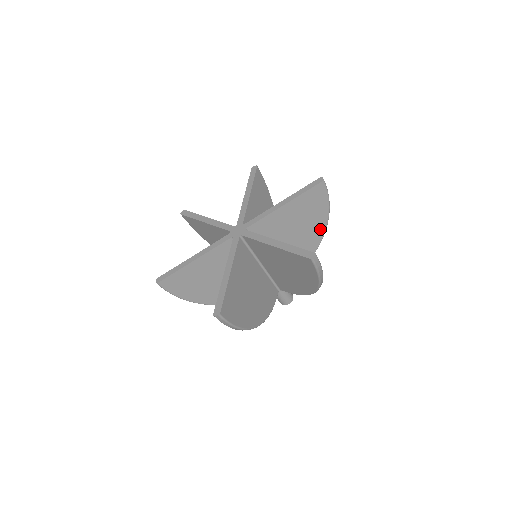
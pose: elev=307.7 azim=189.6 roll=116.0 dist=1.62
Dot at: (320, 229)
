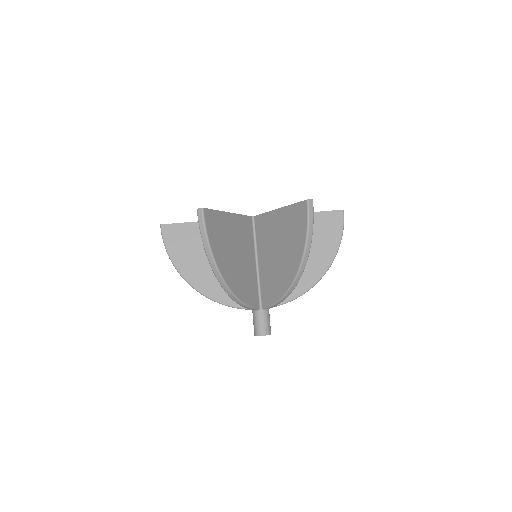
Dot at: (325, 261)
